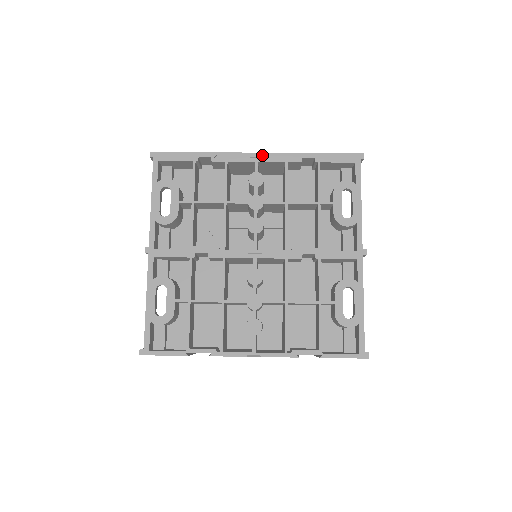
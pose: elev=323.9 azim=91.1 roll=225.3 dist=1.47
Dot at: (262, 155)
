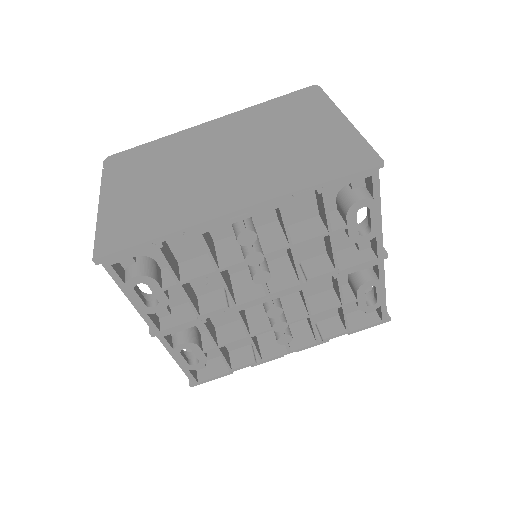
Dot at: (245, 211)
